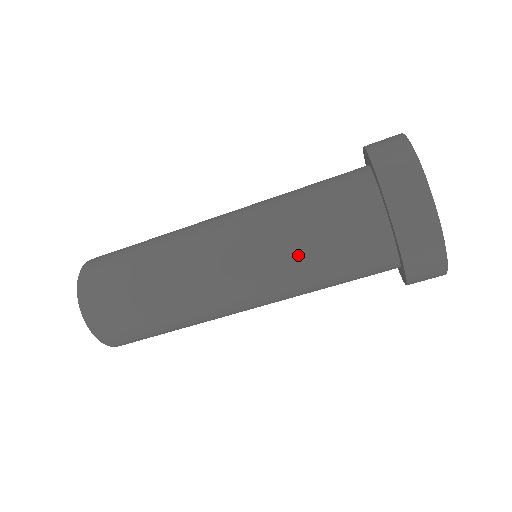
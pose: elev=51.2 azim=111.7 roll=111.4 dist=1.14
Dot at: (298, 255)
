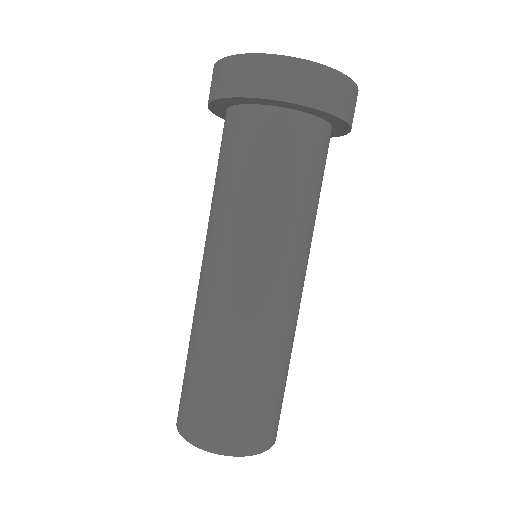
Dot at: (221, 198)
